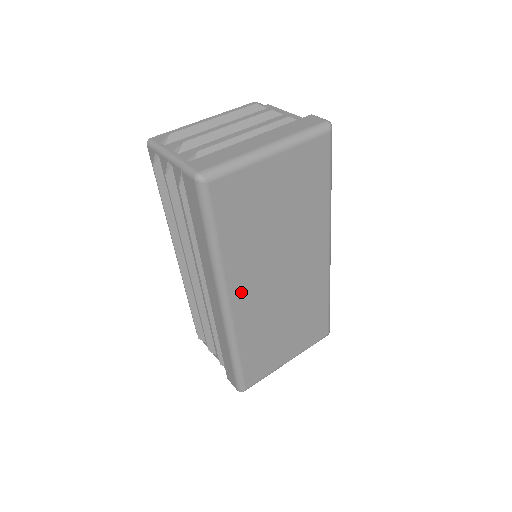
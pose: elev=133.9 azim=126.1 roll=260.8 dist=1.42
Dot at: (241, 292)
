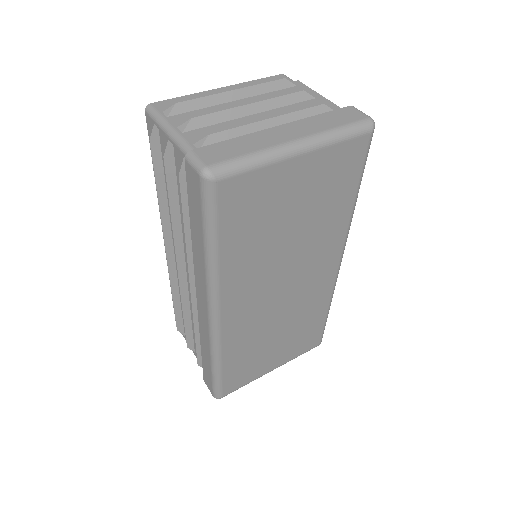
Dot at: (235, 303)
